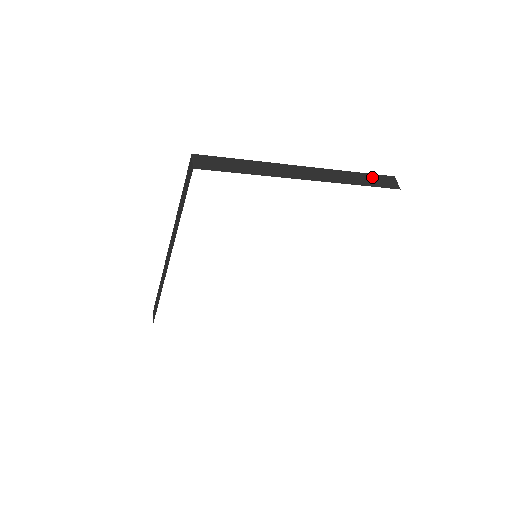
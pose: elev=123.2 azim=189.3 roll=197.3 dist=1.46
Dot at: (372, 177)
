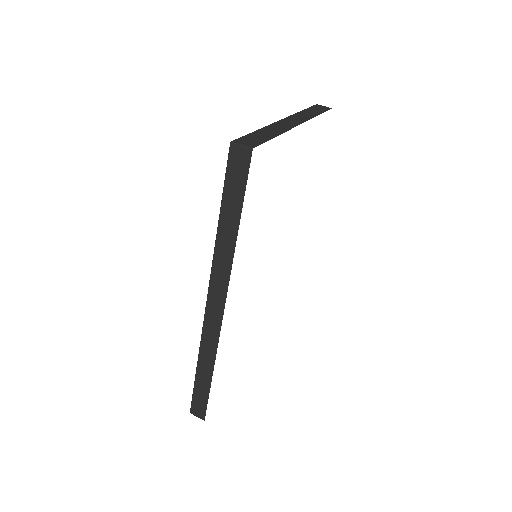
Dot at: (313, 109)
